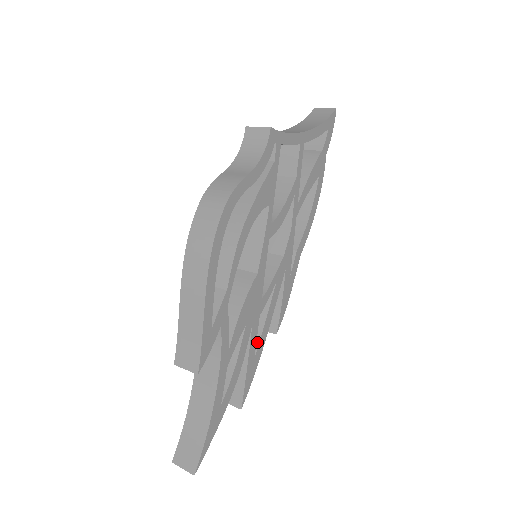
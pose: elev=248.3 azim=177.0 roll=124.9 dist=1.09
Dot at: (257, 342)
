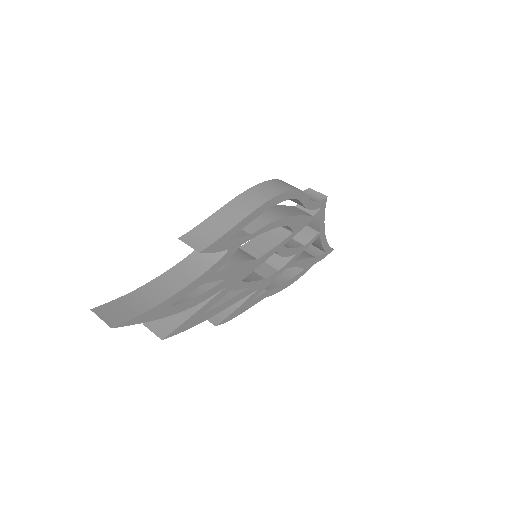
Dot at: (211, 308)
